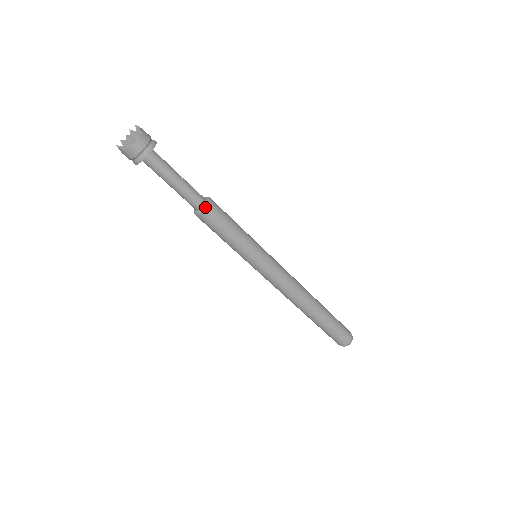
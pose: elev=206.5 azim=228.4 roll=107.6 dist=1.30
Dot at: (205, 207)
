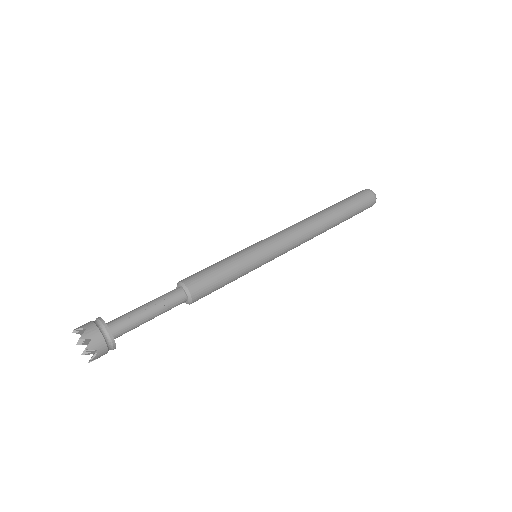
Dot at: (190, 298)
